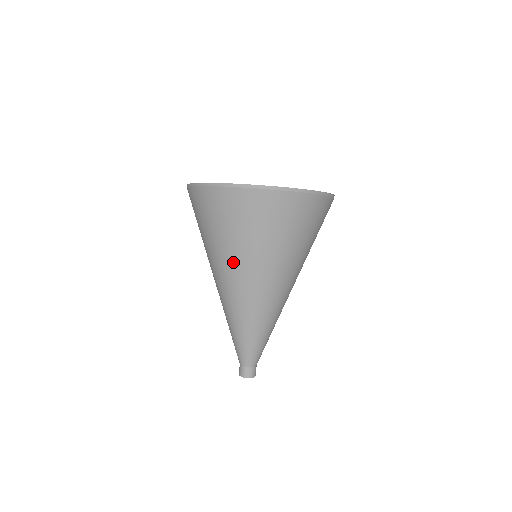
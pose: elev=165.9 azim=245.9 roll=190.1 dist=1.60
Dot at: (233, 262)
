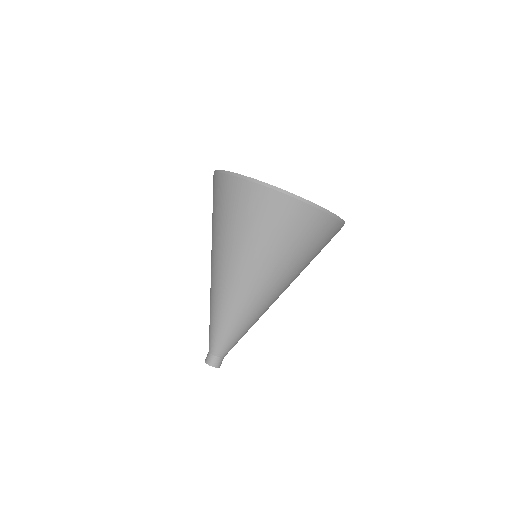
Dot at: (235, 253)
